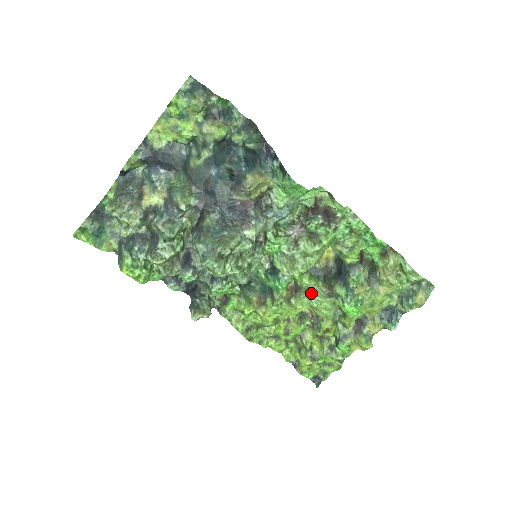
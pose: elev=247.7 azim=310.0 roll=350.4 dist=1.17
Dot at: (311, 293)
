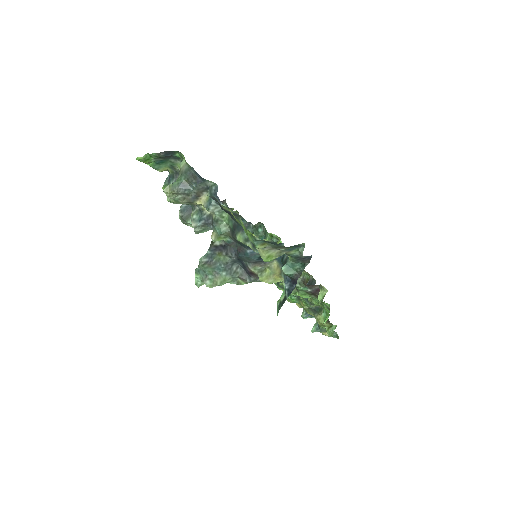
Dot at: occluded
